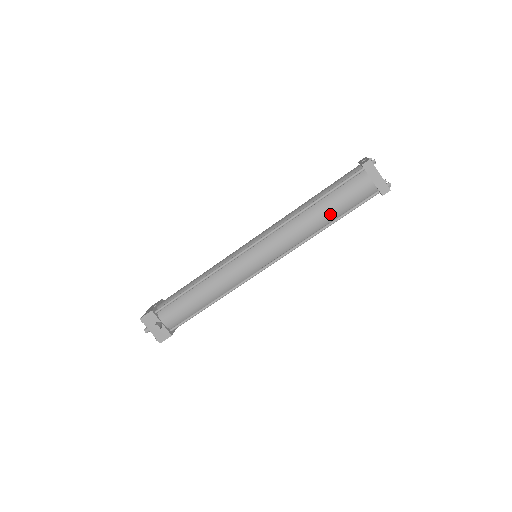
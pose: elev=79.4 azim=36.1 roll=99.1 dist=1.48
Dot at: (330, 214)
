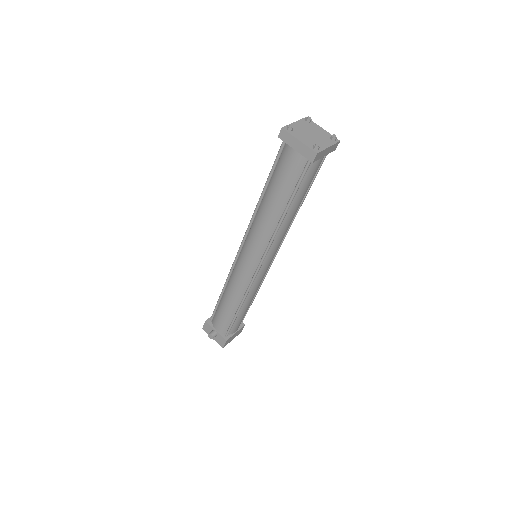
Dot at: (279, 200)
